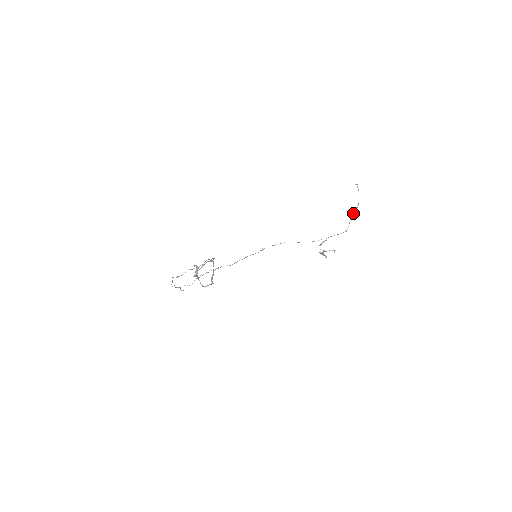
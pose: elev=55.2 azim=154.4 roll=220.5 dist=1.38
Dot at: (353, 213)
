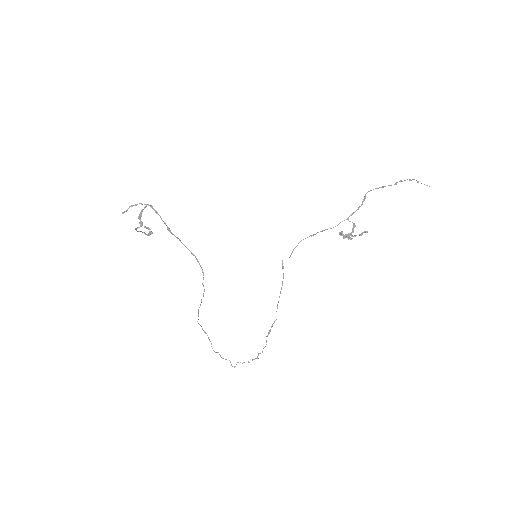
Dot at: occluded
